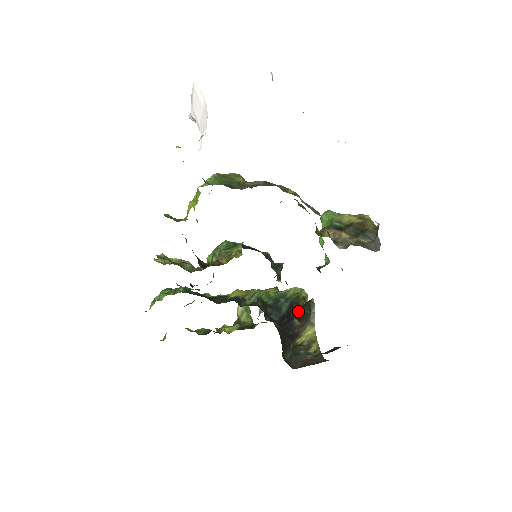
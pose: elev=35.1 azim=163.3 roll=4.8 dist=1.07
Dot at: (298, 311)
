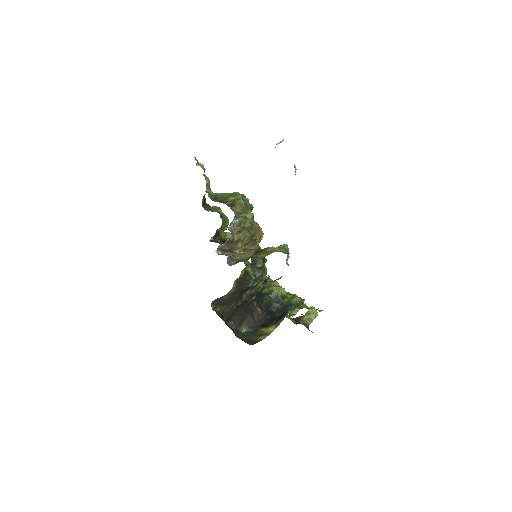
Dot at: (282, 314)
